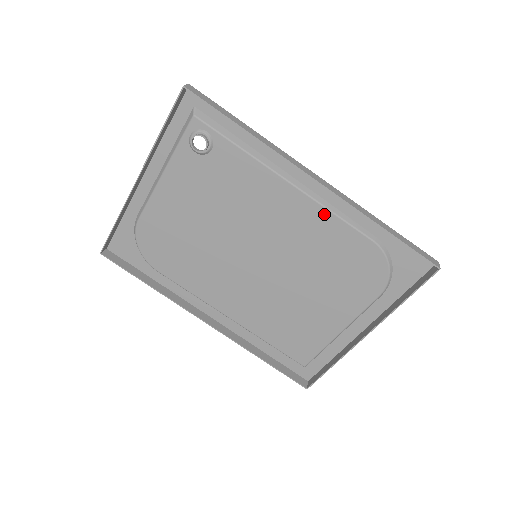
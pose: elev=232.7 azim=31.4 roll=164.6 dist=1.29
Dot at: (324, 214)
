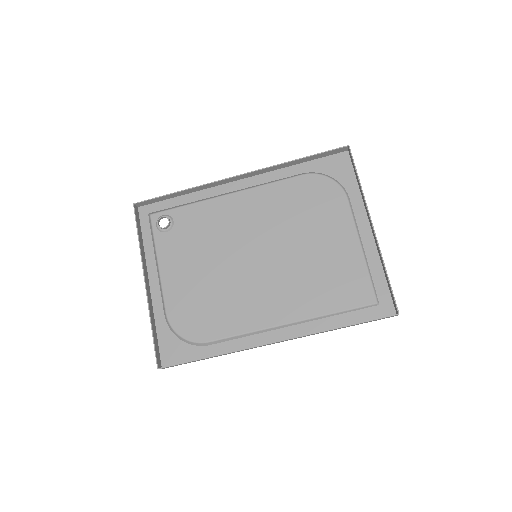
Dot at: (263, 189)
